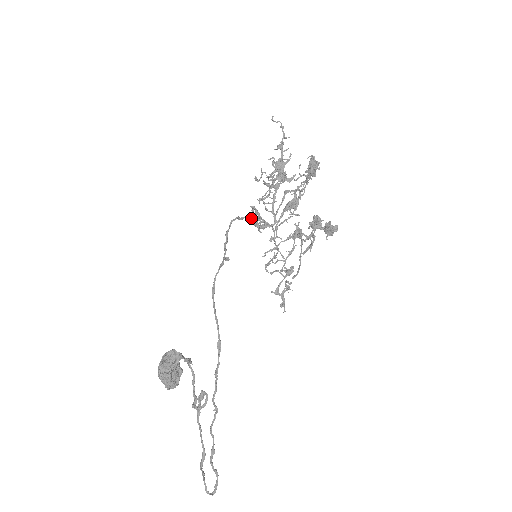
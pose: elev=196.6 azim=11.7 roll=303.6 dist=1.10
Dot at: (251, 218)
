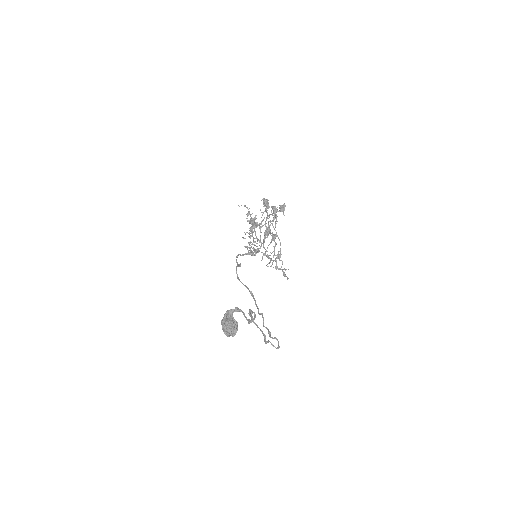
Dot at: (248, 253)
